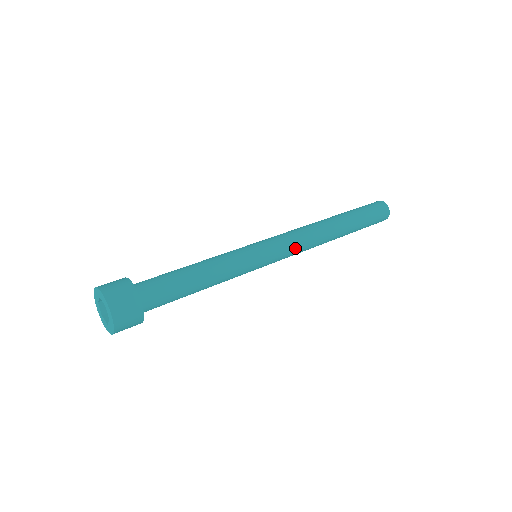
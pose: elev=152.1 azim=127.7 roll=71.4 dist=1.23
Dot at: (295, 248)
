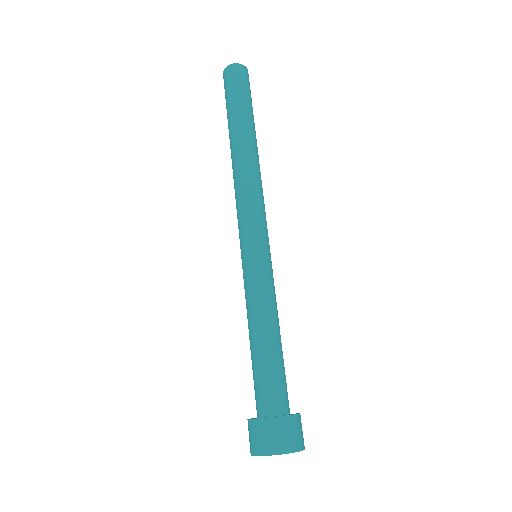
Dot at: (262, 208)
